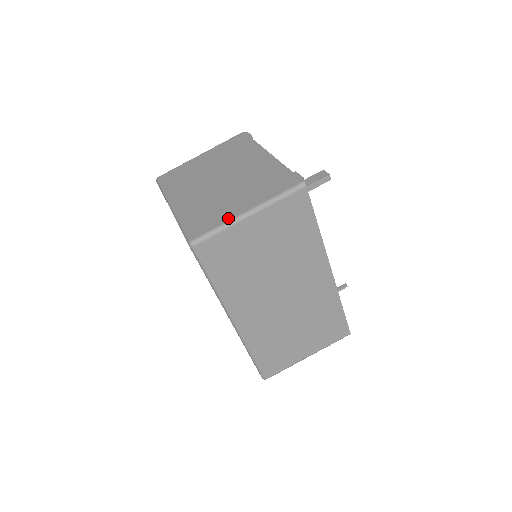
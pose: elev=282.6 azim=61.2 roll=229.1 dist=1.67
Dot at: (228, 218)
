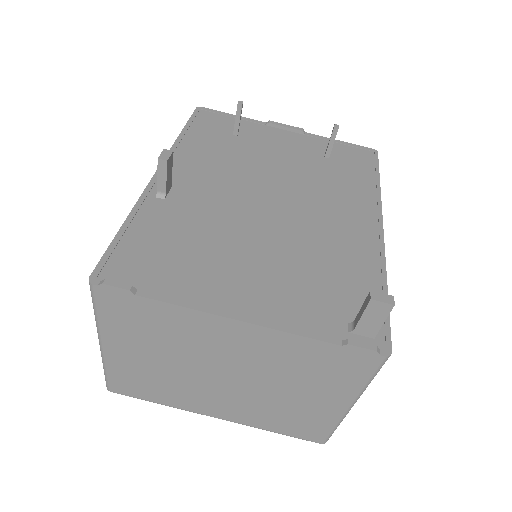
Dot at: (334, 419)
